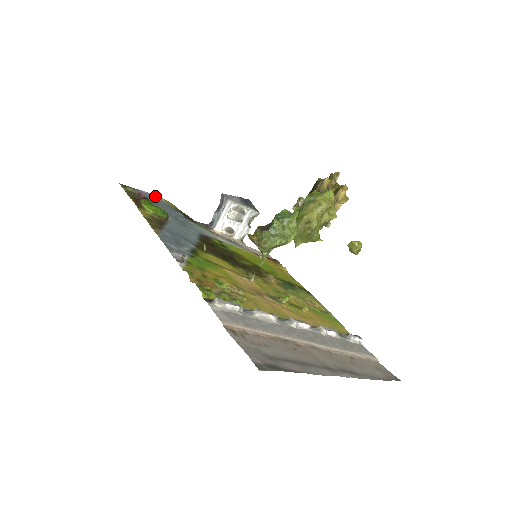
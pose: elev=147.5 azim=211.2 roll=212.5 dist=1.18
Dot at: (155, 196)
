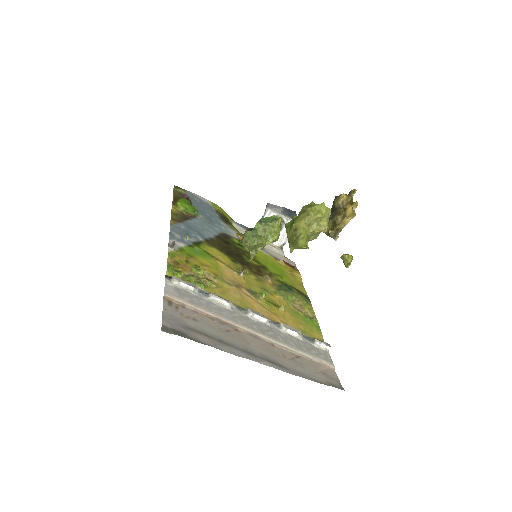
Dot at: (203, 198)
